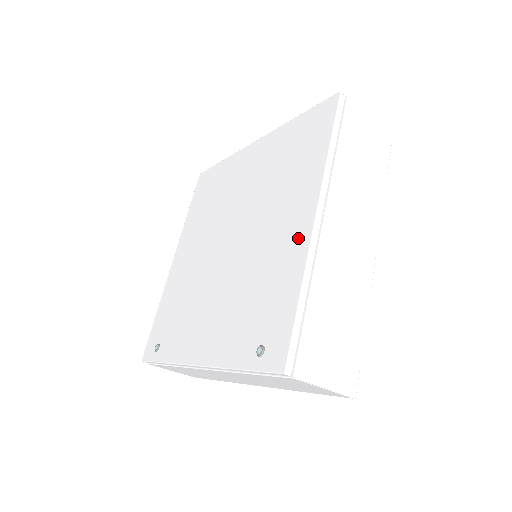
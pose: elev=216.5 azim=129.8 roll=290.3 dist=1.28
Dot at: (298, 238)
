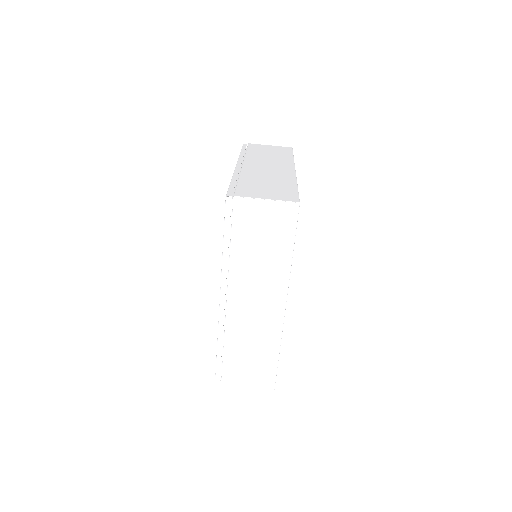
Dot at: occluded
